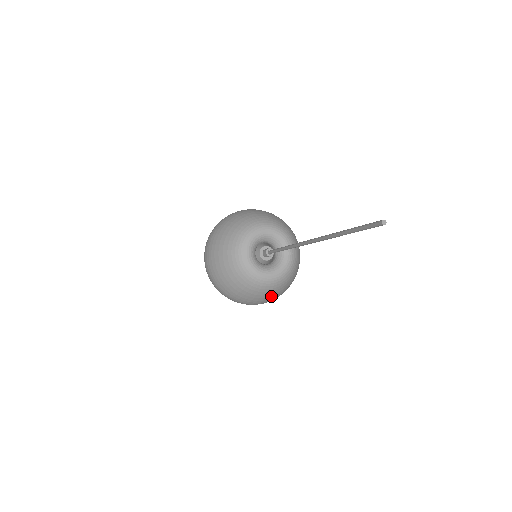
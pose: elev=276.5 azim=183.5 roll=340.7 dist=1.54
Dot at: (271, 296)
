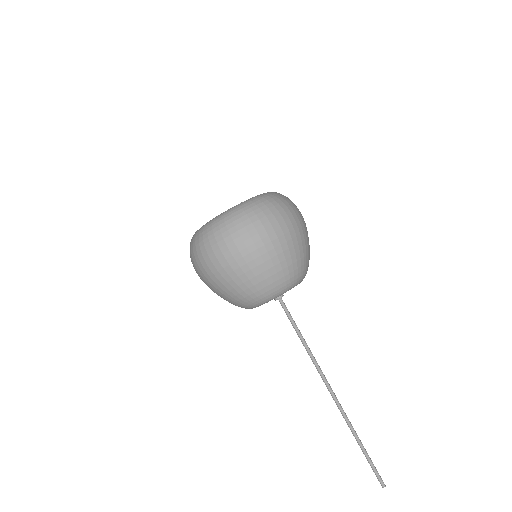
Dot at: occluded
